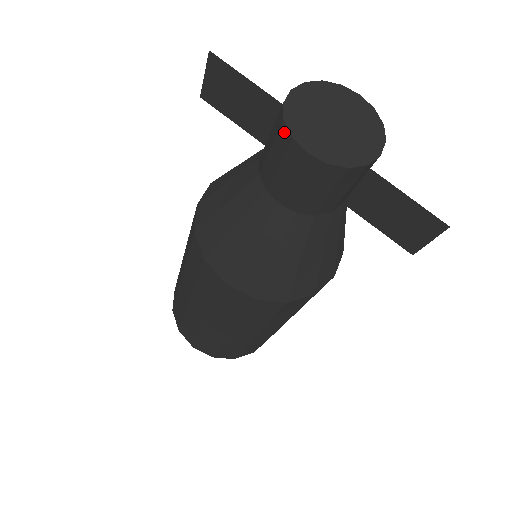
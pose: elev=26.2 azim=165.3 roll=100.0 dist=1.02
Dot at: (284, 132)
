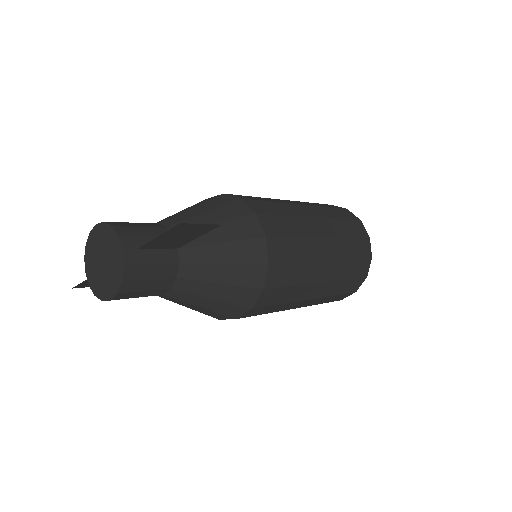
Dot at: occluded
